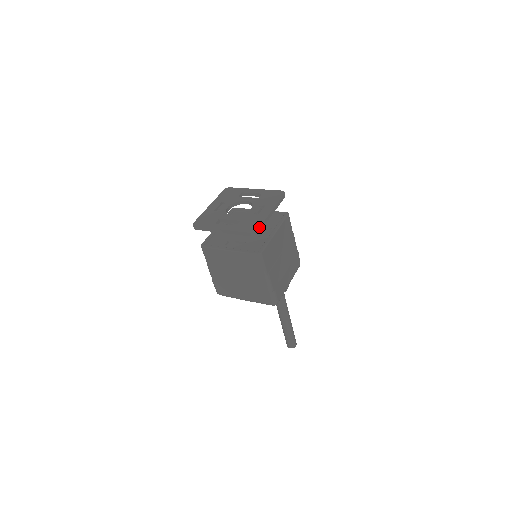
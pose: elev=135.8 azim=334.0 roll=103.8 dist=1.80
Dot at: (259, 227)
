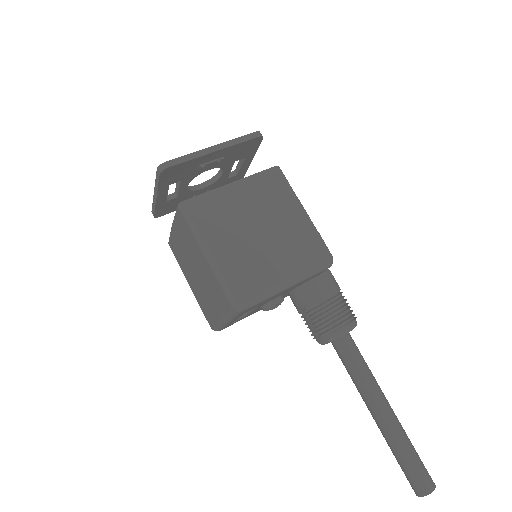
Dot at: (172, 159)
